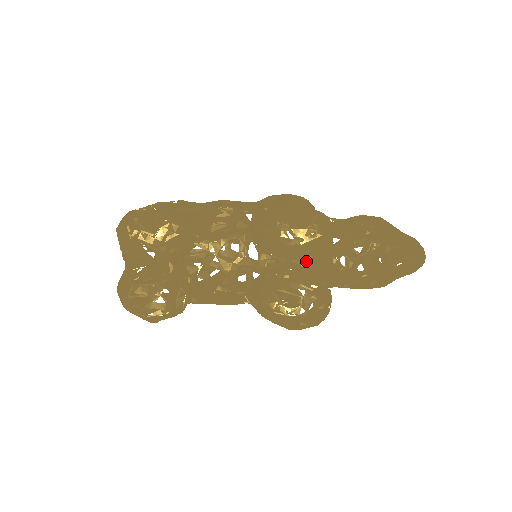
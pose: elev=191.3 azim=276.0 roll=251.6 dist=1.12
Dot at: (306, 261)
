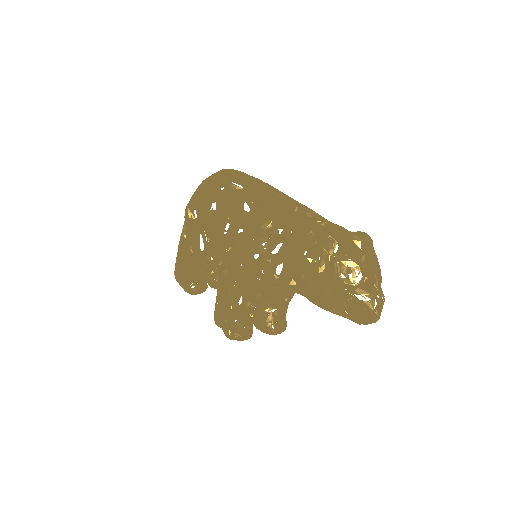
Dot at: occluded
